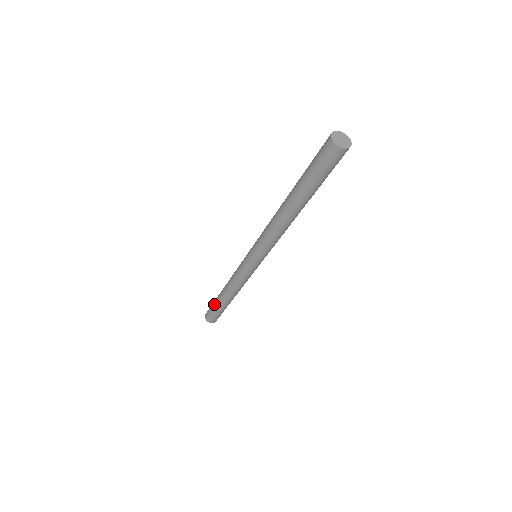
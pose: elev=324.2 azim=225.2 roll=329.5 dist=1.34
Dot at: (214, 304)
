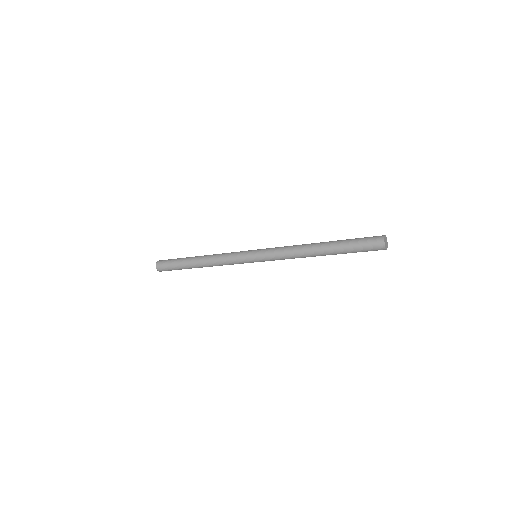
Dot at: (180, 267)
